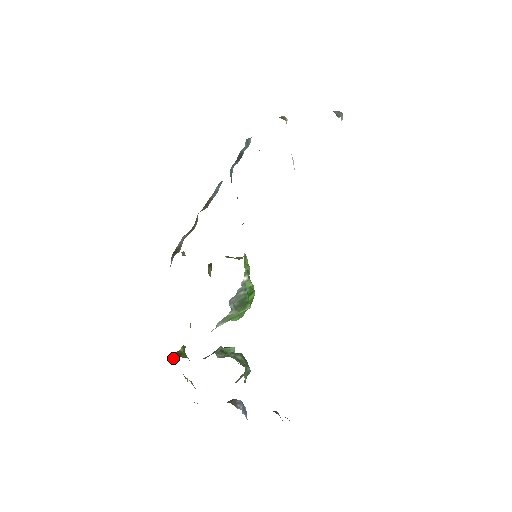
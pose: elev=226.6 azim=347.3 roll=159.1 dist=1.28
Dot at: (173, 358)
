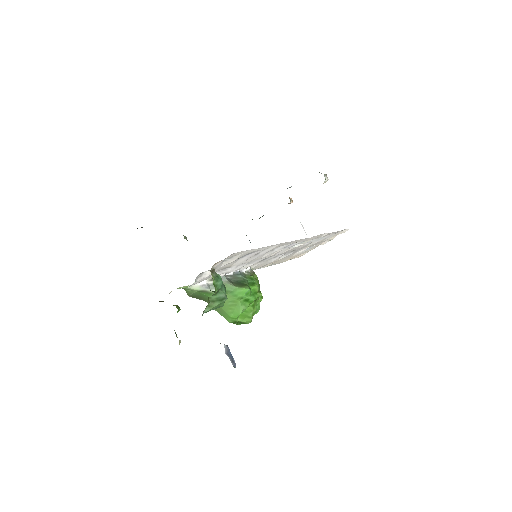
Dot at: (162, 301)
